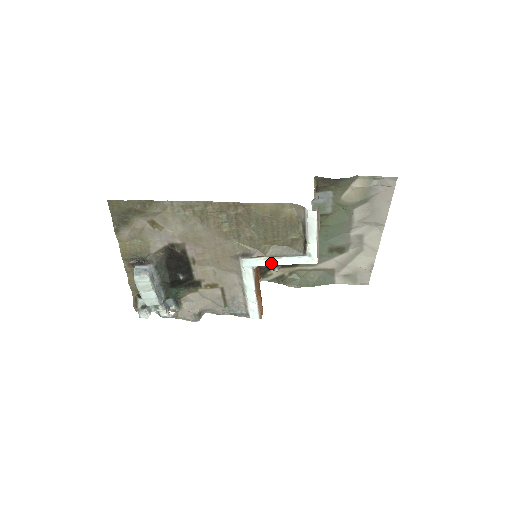
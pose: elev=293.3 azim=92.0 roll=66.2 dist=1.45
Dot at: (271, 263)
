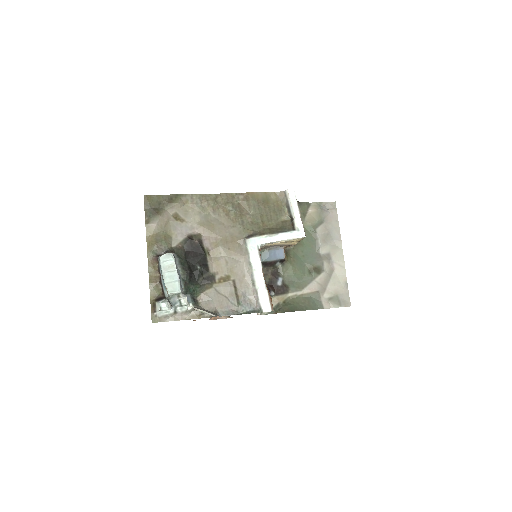
Dot at: (271, 240)
